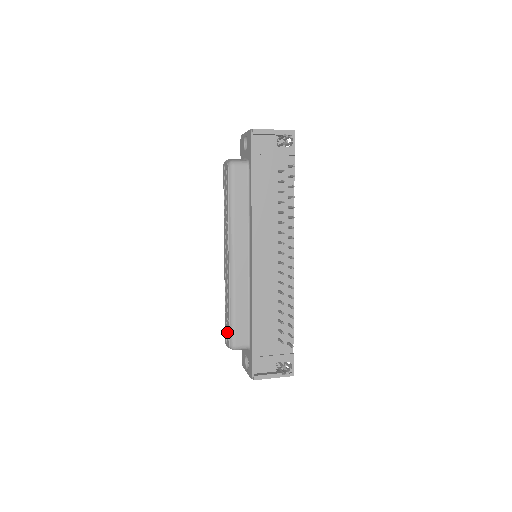
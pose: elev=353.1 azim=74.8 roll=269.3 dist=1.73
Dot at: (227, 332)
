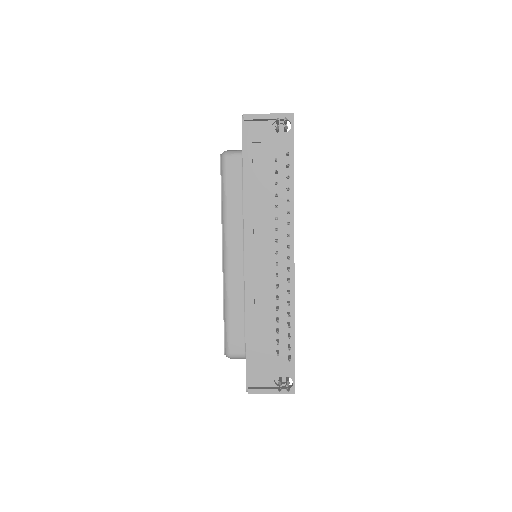
Dot at: occluded
